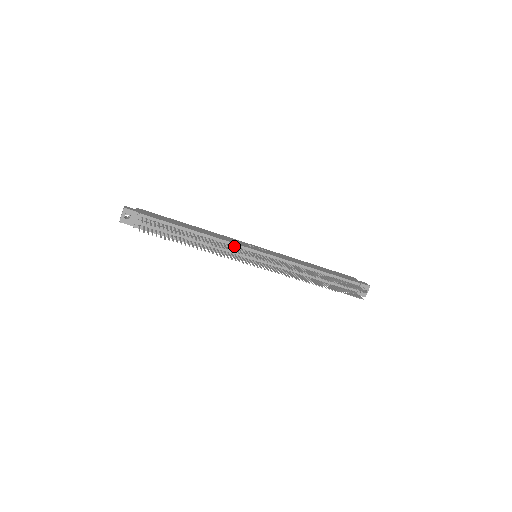
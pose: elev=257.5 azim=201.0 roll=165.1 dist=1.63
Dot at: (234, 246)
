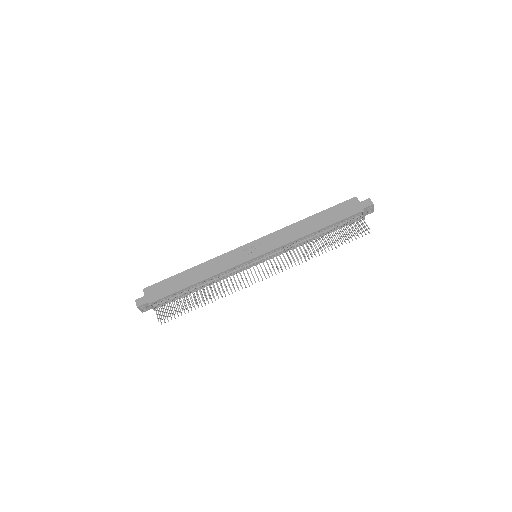
Dot at: (233, 269)
